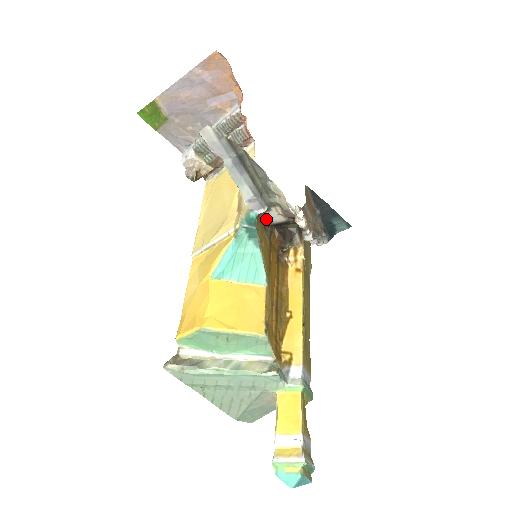
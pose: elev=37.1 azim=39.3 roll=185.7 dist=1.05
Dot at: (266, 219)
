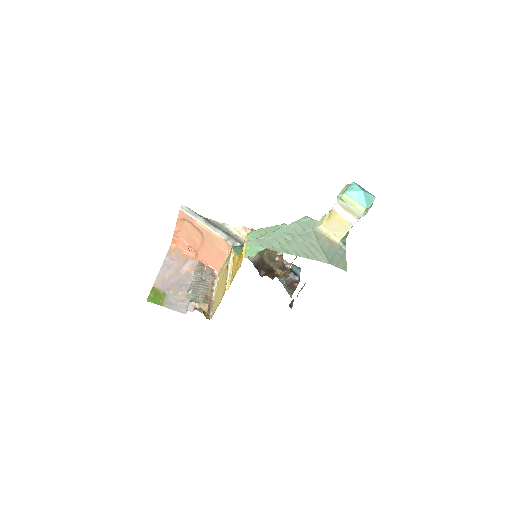
Dot at: (247, 257)
